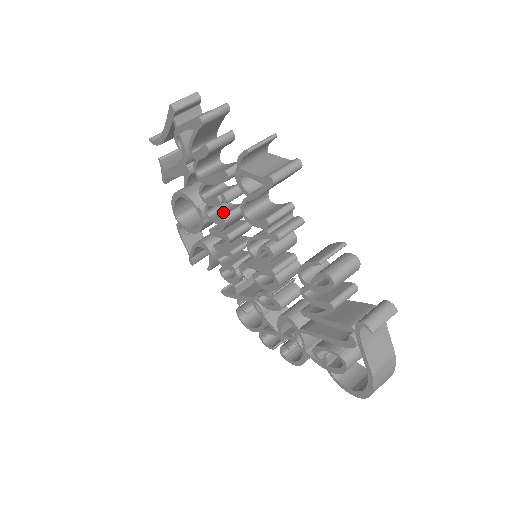
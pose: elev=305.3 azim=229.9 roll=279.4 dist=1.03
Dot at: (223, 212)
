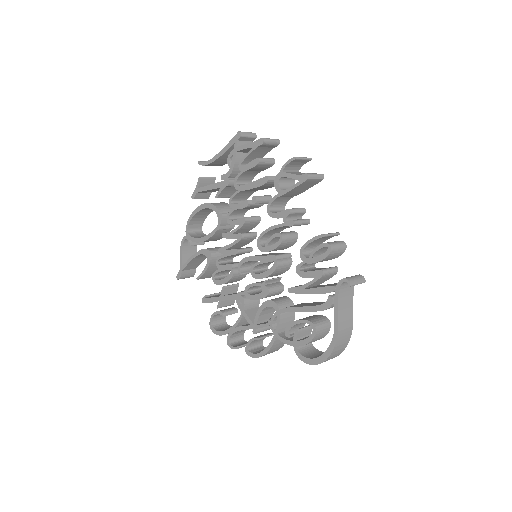
Dot at: occluded
